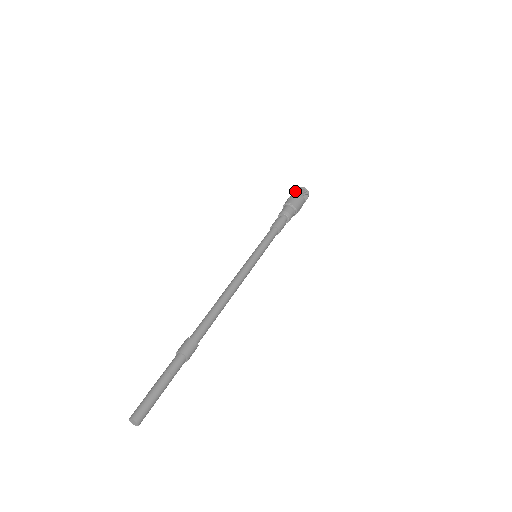
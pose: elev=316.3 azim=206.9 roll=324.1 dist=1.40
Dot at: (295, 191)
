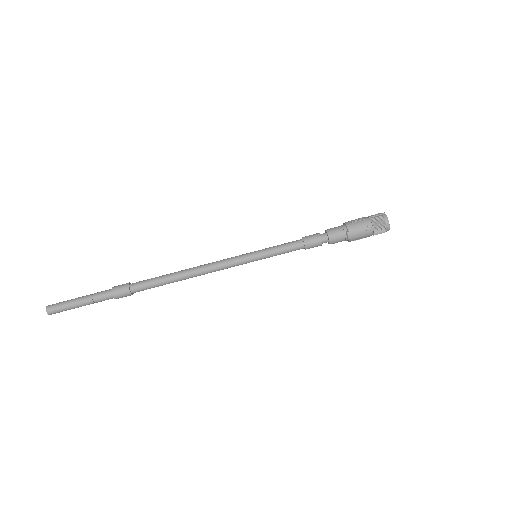
Dot at: (374, 217)
